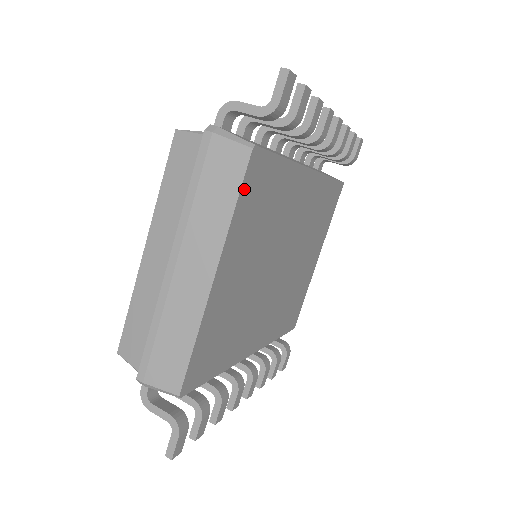
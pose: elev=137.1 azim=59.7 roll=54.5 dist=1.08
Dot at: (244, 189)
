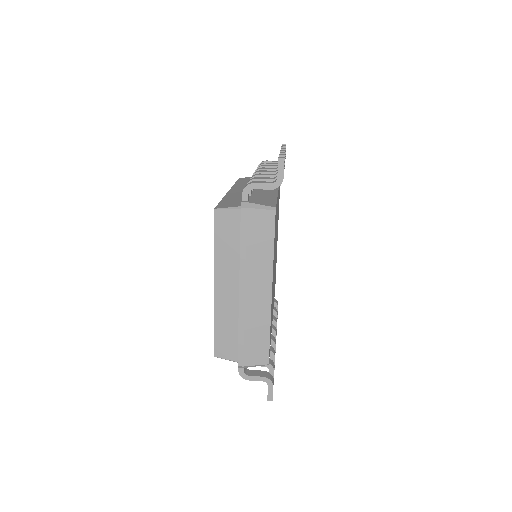
Dot at: (274, 234)
